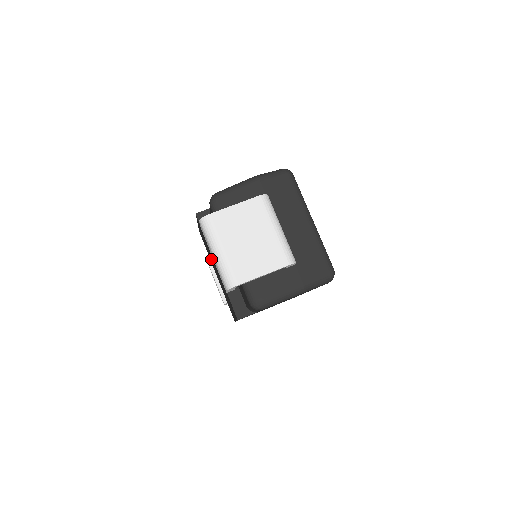
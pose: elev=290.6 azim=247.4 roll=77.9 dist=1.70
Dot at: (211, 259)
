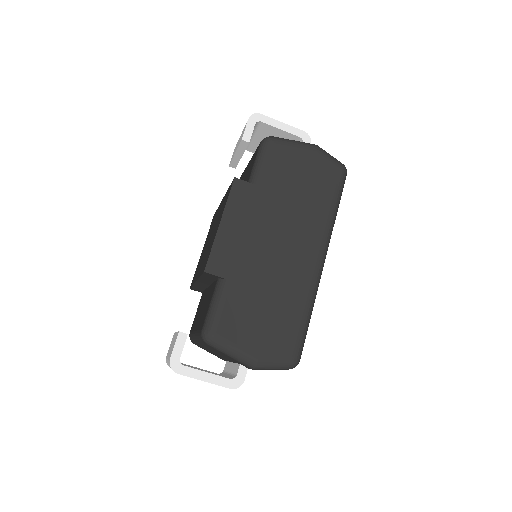
Dot at: occluded
